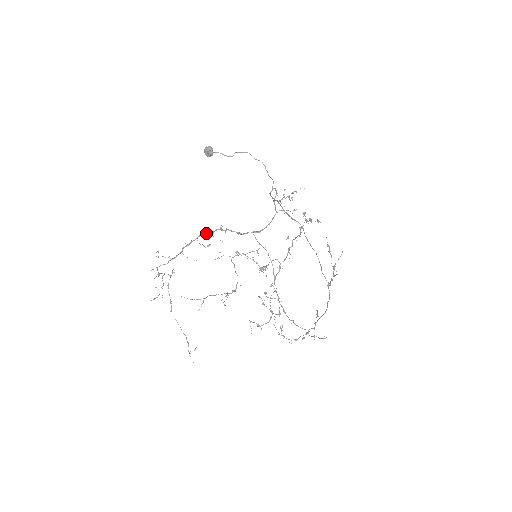
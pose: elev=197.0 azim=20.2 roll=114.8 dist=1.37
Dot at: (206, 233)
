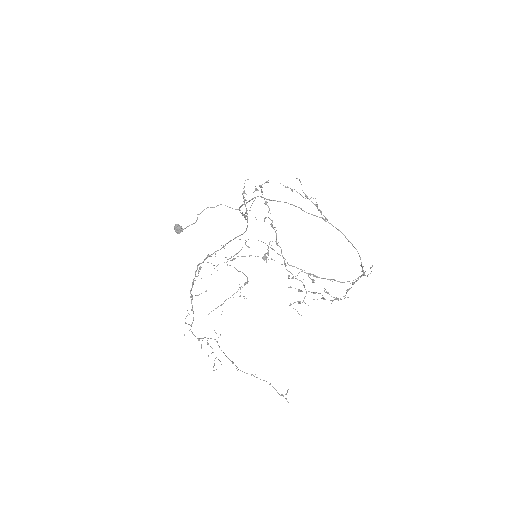
Dot at: (197, 265)
